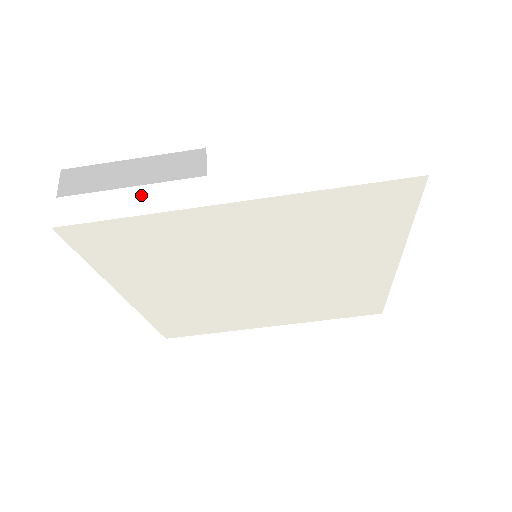
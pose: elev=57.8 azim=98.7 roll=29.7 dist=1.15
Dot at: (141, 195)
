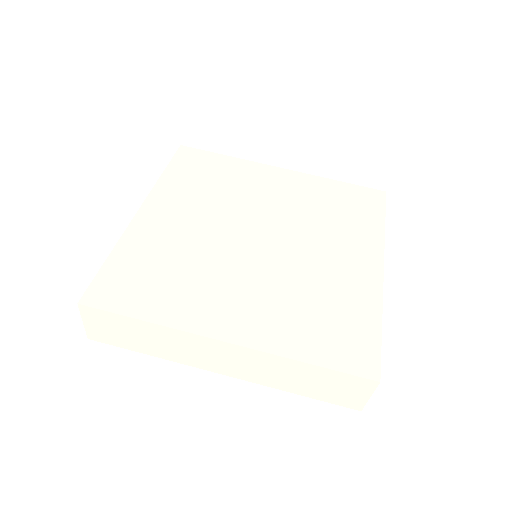
Dot at: occluded
